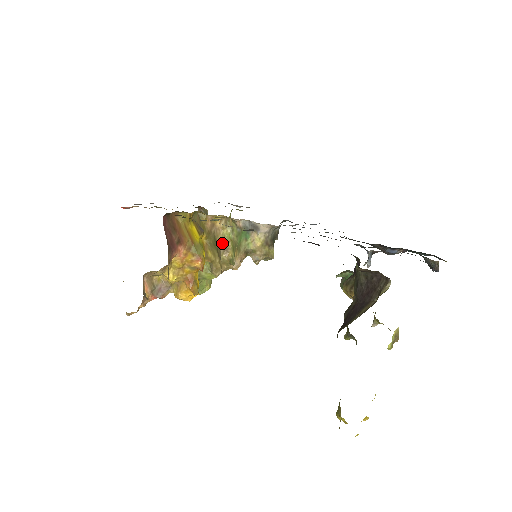
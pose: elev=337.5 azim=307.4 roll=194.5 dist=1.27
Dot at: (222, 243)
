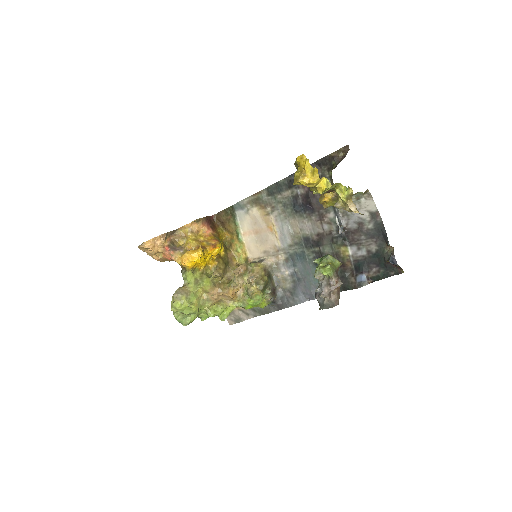
Dot at: (230, 271)
